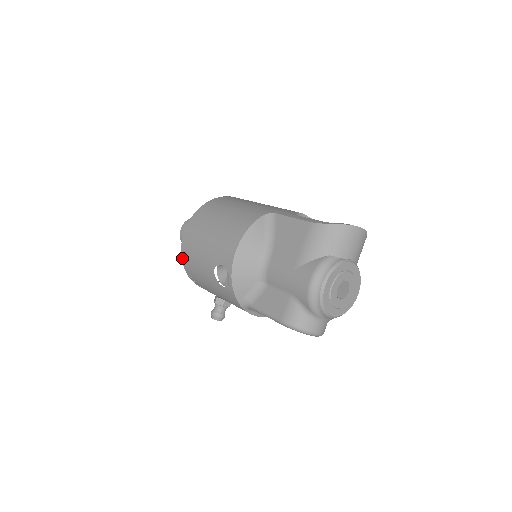
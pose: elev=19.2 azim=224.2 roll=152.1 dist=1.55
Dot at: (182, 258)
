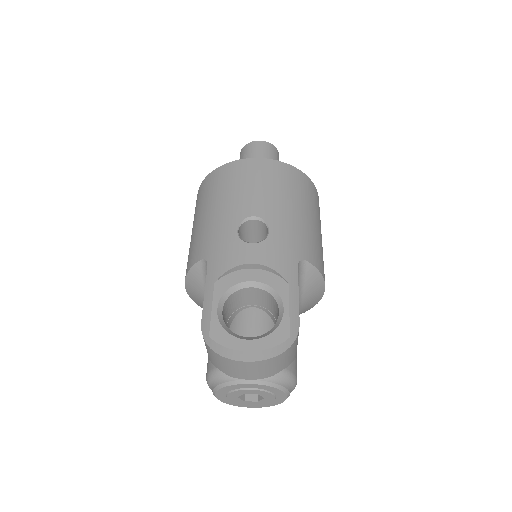
Dot at: occluded
